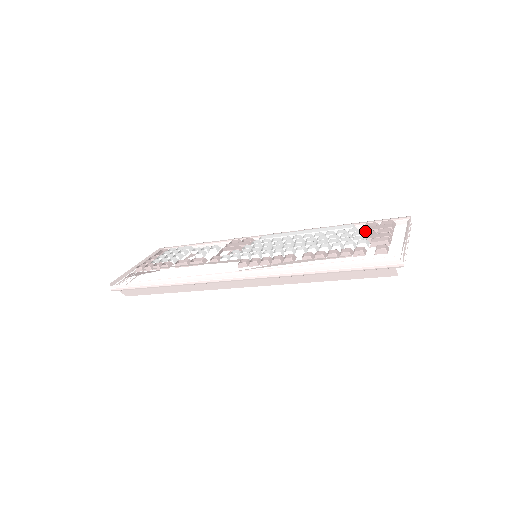
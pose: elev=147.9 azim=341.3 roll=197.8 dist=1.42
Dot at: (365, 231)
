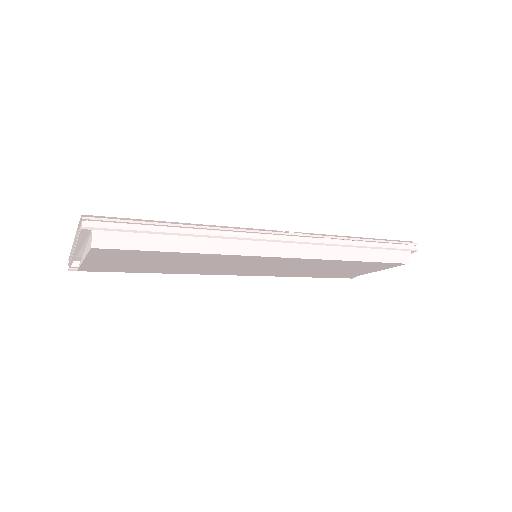
Dot at: occluded
